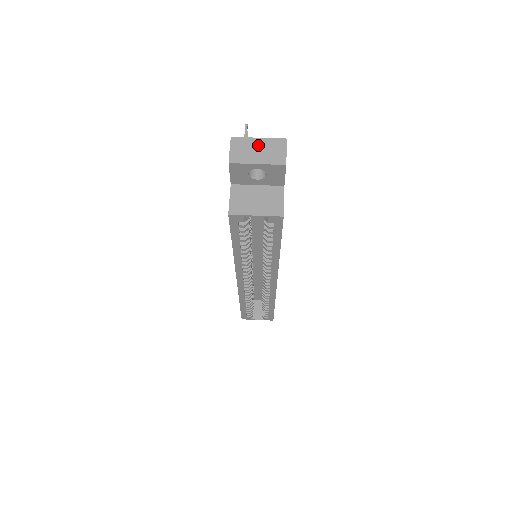
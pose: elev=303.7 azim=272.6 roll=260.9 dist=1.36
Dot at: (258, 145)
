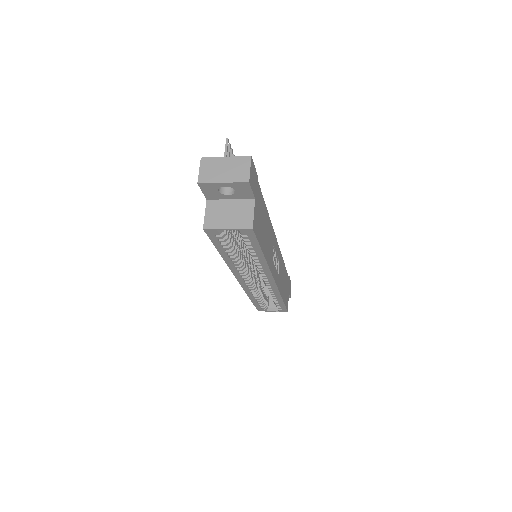
Dot at: (225, 164)
